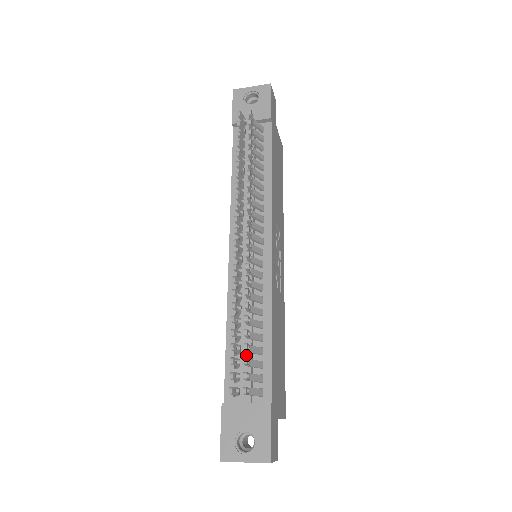
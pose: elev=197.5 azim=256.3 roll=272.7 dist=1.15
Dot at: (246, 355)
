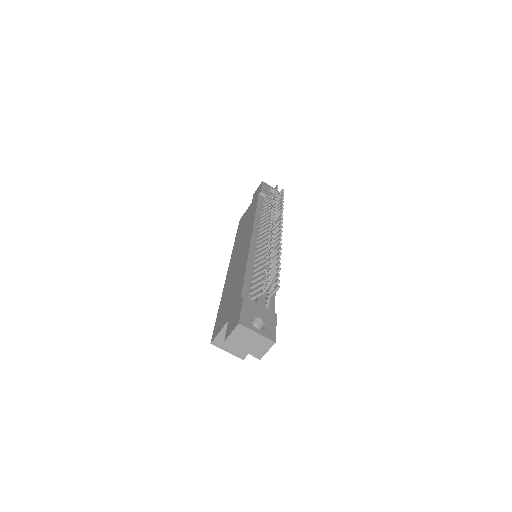
Dot at: occluded
